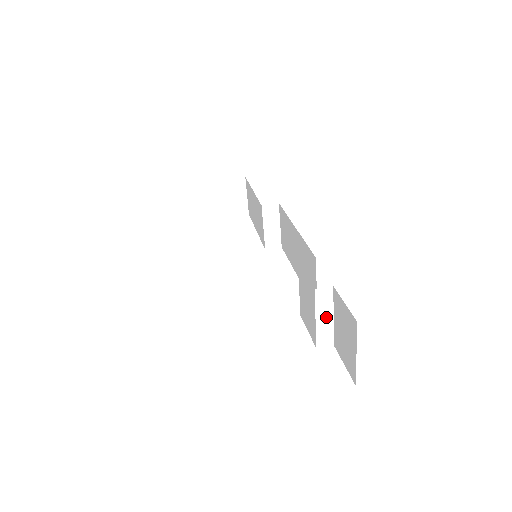
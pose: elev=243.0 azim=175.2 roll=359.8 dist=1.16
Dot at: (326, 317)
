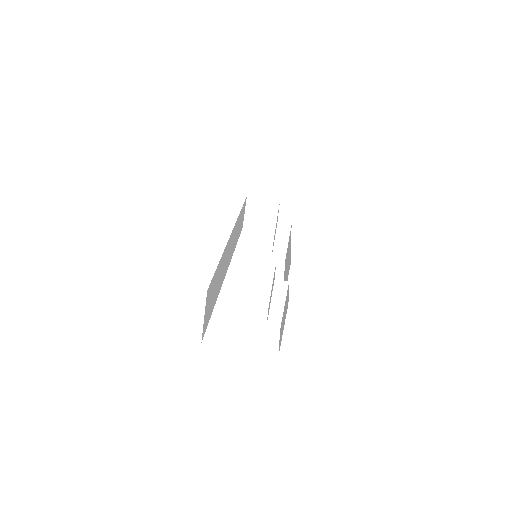
Dot at: (279, 305)
